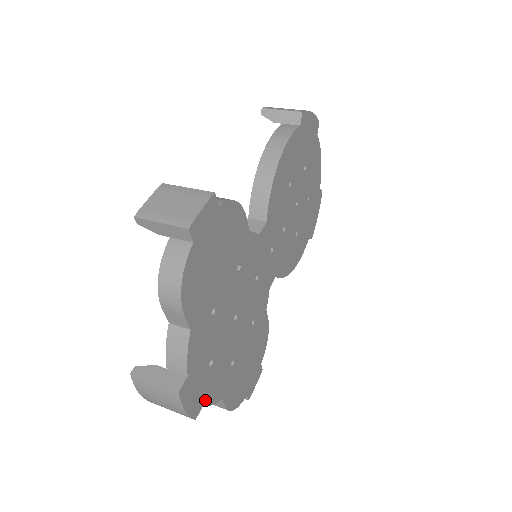
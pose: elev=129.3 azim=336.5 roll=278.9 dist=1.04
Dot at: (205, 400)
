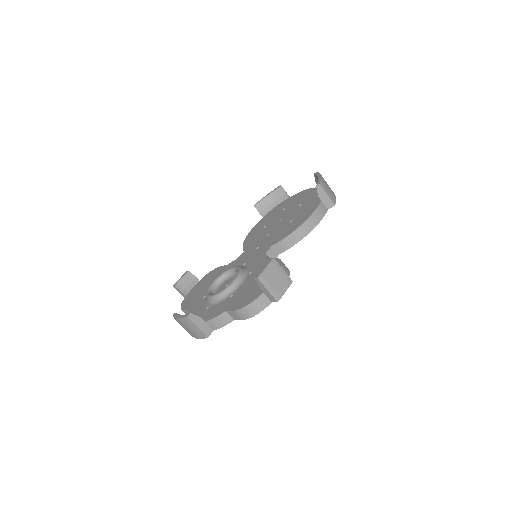
Dot at: occluded
